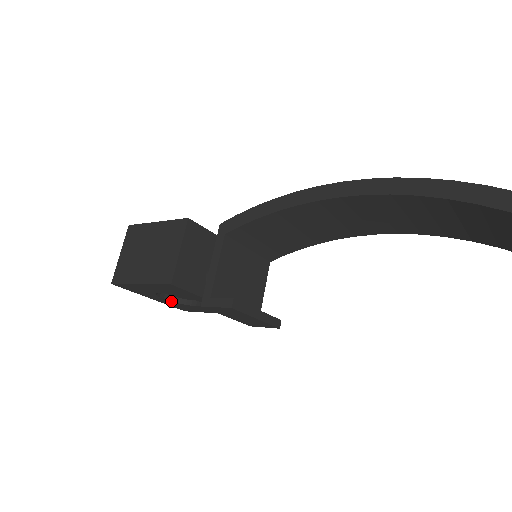
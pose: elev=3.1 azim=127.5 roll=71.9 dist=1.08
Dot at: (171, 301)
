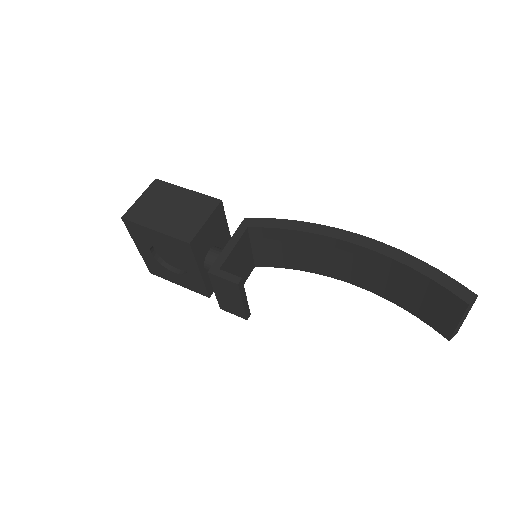
Dot at: (155, 258)
